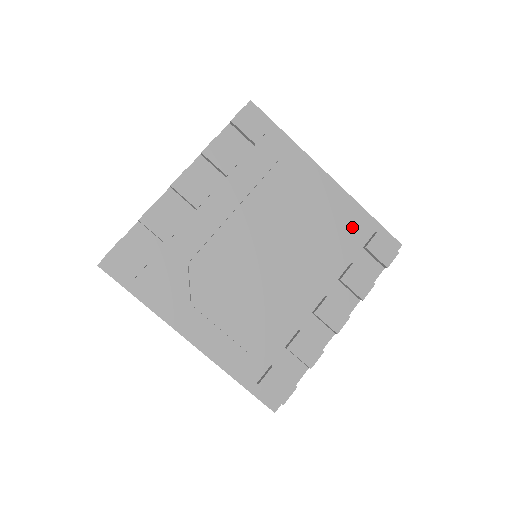
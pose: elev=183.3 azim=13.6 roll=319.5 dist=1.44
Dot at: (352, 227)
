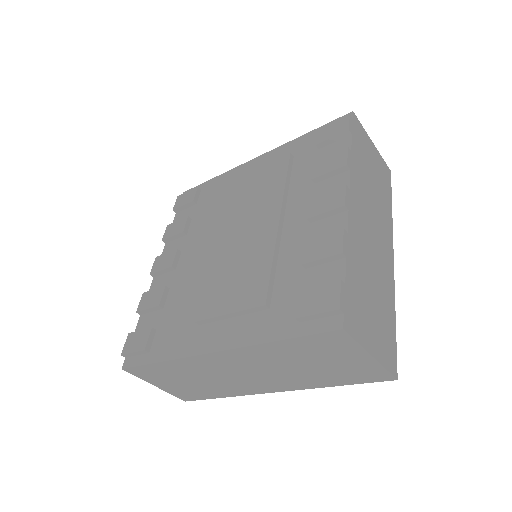
Dot at: (298, 153)
